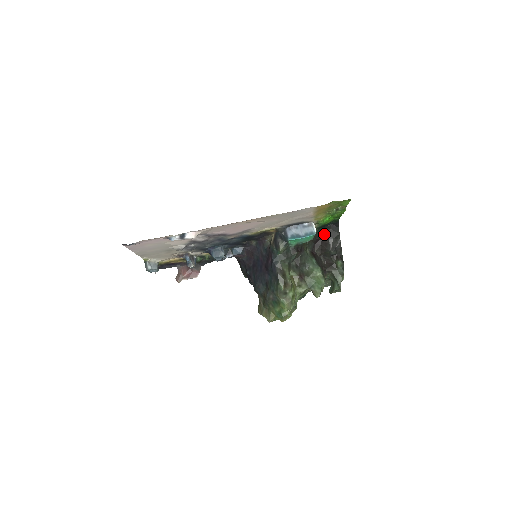
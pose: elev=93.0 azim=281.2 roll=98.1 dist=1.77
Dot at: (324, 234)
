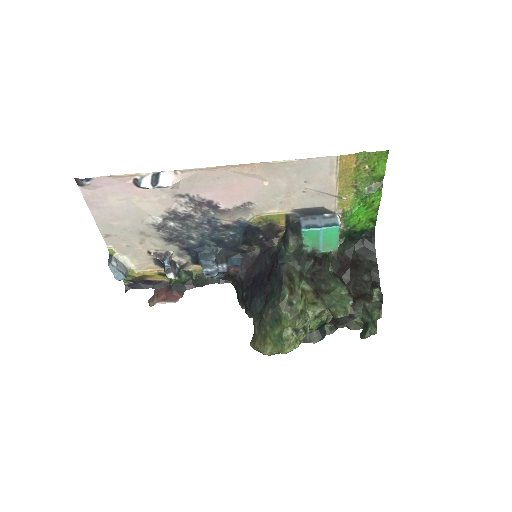
Dot at: (354, 253)
